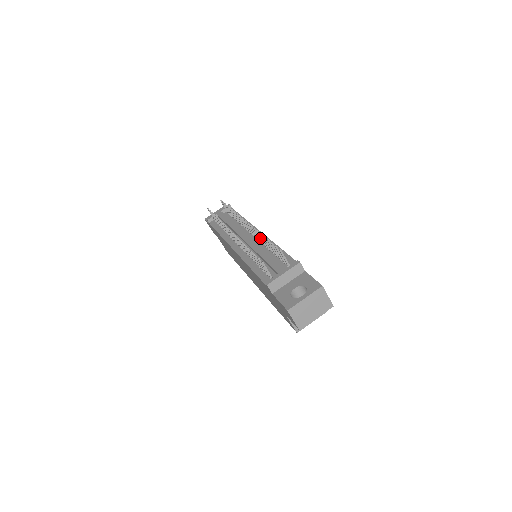
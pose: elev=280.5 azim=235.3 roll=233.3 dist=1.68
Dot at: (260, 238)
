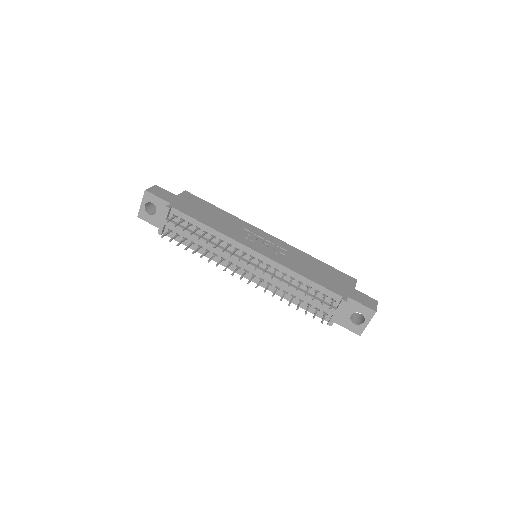
Dot at: occluded
